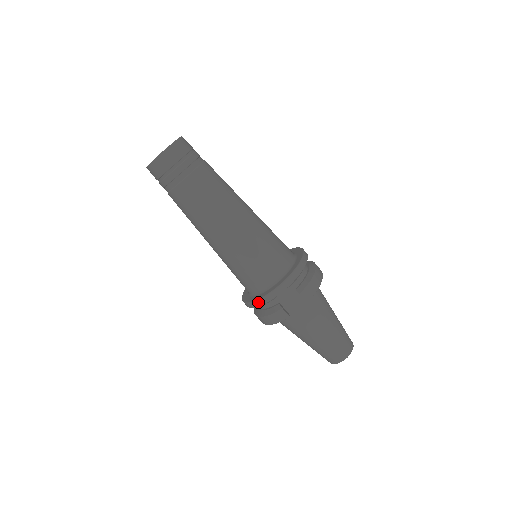
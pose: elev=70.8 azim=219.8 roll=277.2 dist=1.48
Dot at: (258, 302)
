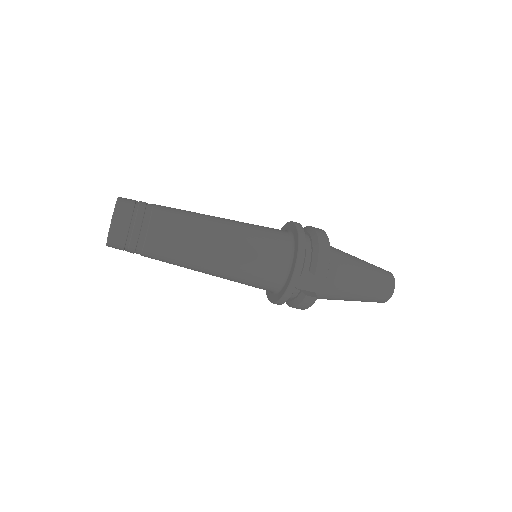
Dot at: (281, 301)
